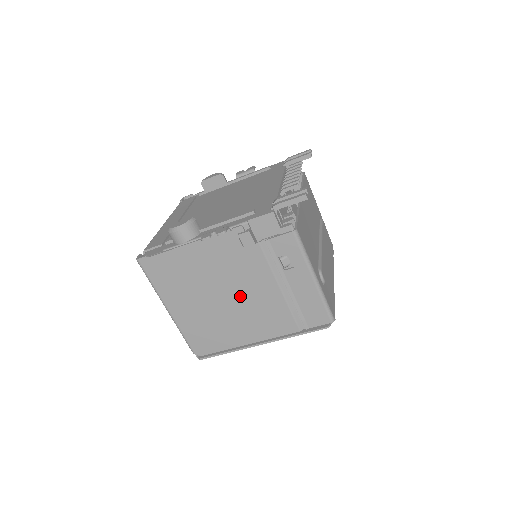
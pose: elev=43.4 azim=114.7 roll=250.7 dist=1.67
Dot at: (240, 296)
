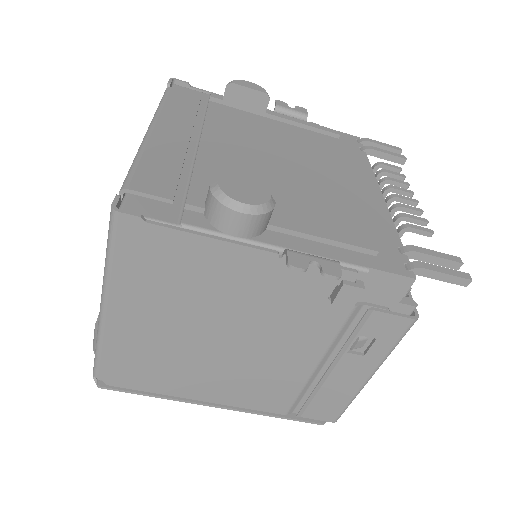
Dot at: (250, 349)
